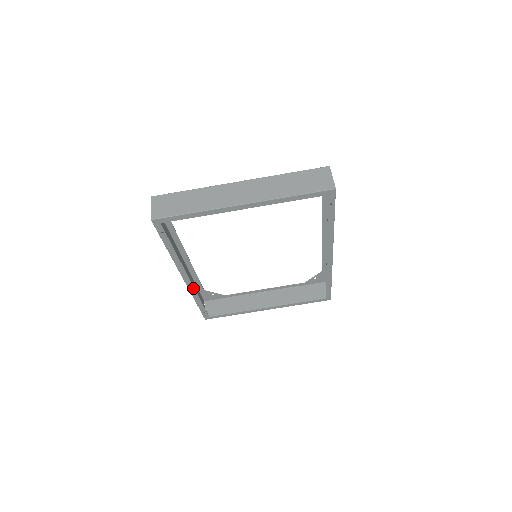
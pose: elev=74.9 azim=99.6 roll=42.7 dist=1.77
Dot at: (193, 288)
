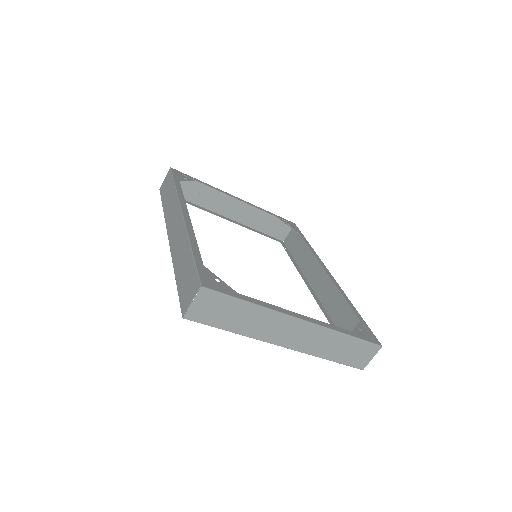
Dot at: occluded
